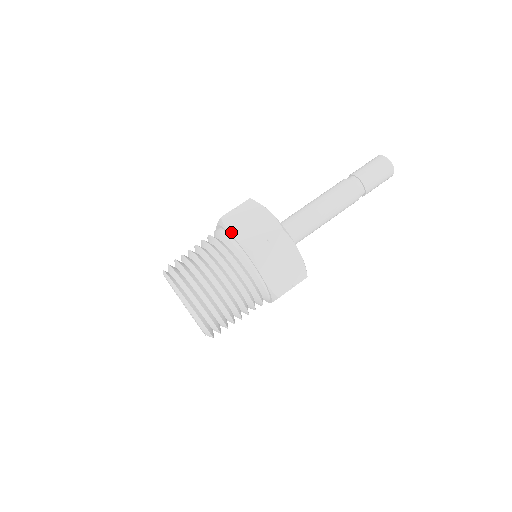
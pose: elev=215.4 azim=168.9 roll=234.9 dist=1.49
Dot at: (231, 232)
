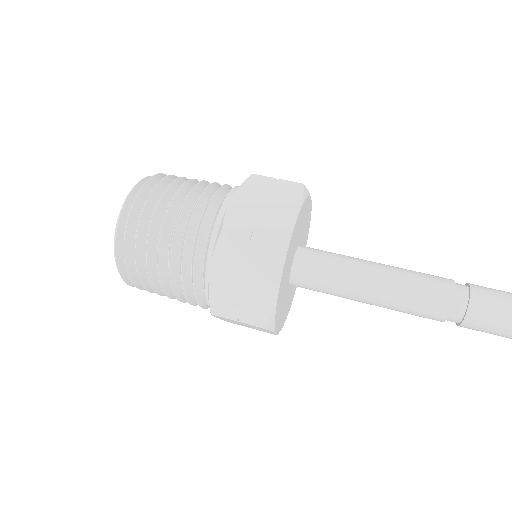
Dot at: (213, 265)
